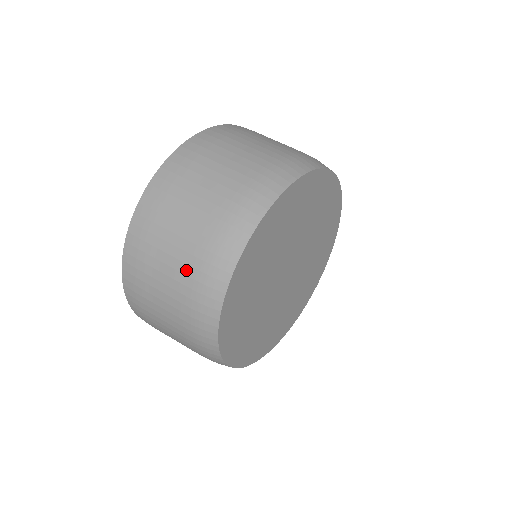
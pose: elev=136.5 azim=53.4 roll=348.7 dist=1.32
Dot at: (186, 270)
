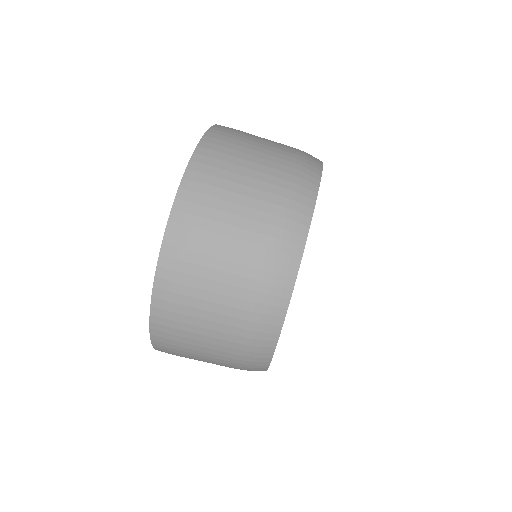
Dot at: occluded
